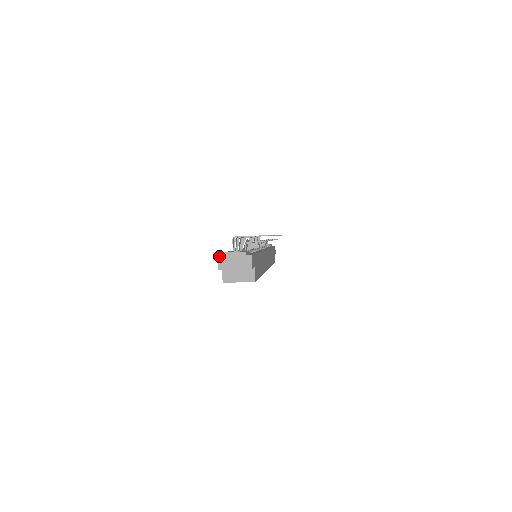
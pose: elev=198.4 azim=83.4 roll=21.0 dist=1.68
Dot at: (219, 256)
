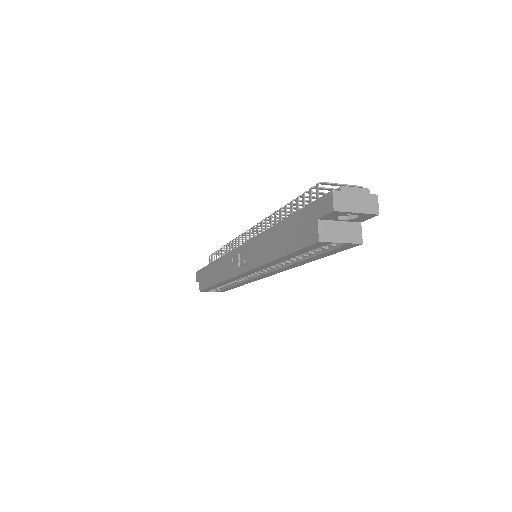
Dot at: (334, 190)
